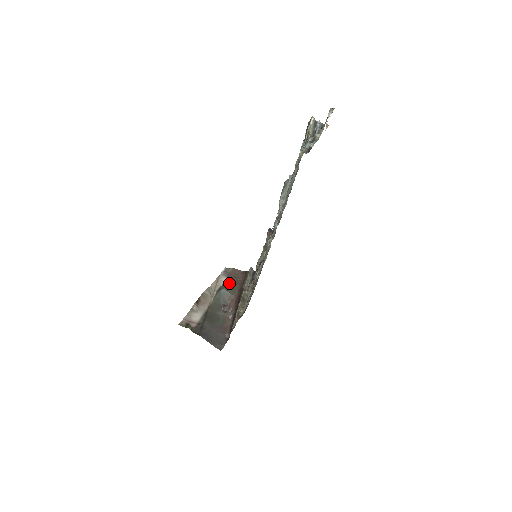
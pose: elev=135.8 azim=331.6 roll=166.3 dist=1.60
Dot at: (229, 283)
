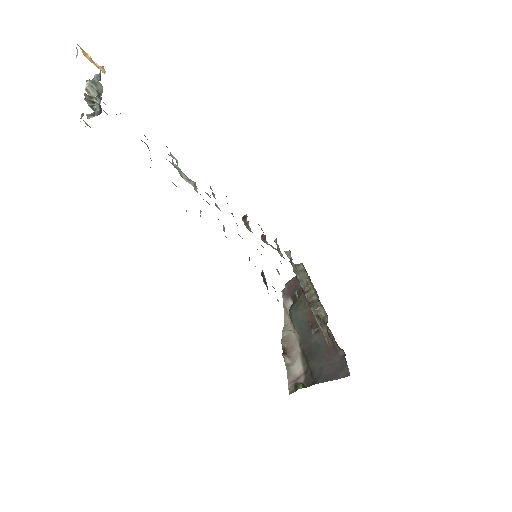
Dot at: (293, 302)
